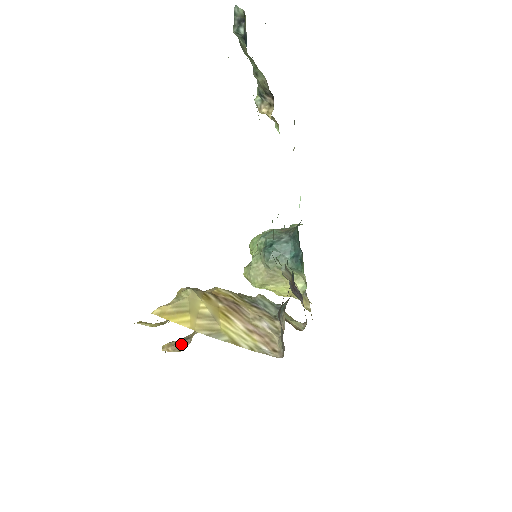
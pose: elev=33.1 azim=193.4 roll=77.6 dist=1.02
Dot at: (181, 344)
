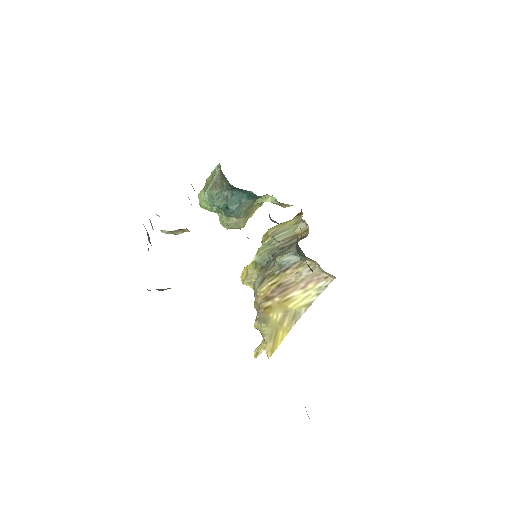
Dot at: occluded
